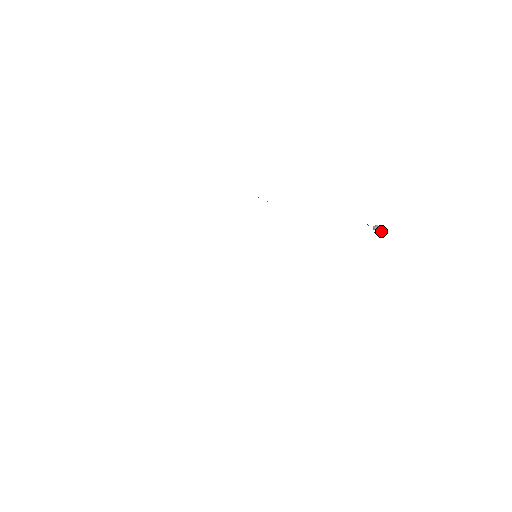
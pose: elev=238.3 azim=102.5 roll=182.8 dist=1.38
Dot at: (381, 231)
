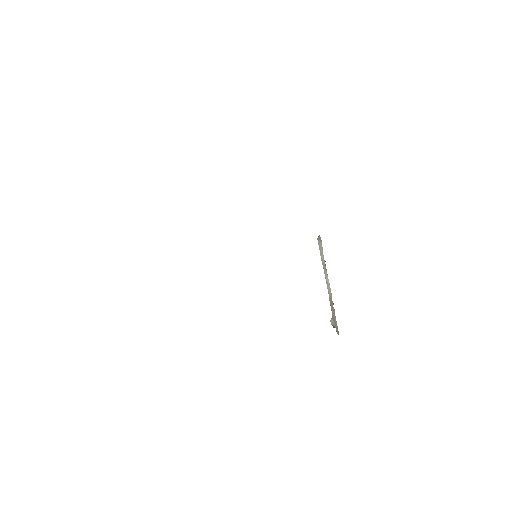
Dot at: occluded
